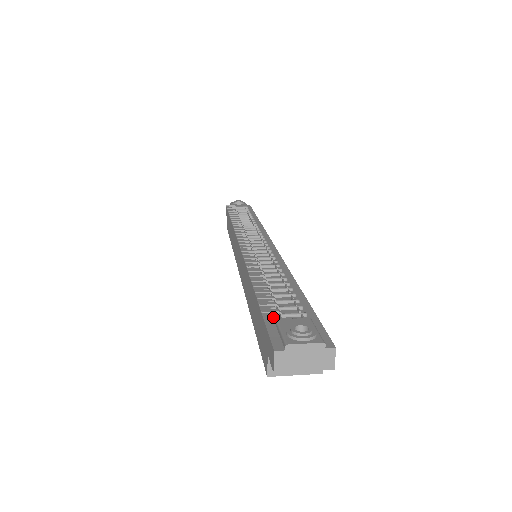
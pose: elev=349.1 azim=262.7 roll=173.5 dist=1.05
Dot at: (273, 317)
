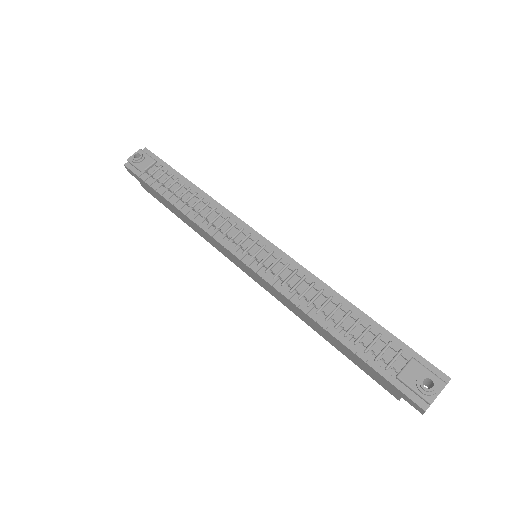
Dot at: (386, 370)
